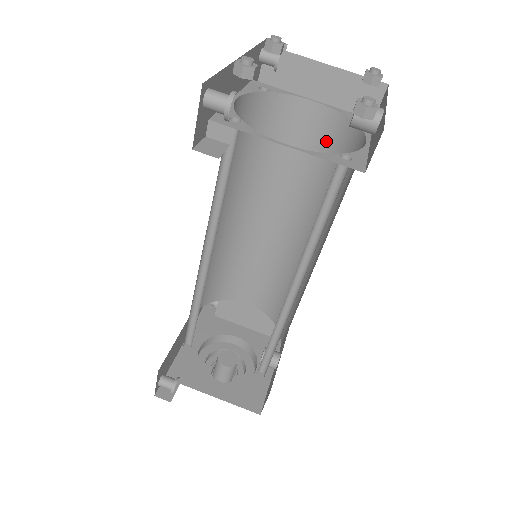
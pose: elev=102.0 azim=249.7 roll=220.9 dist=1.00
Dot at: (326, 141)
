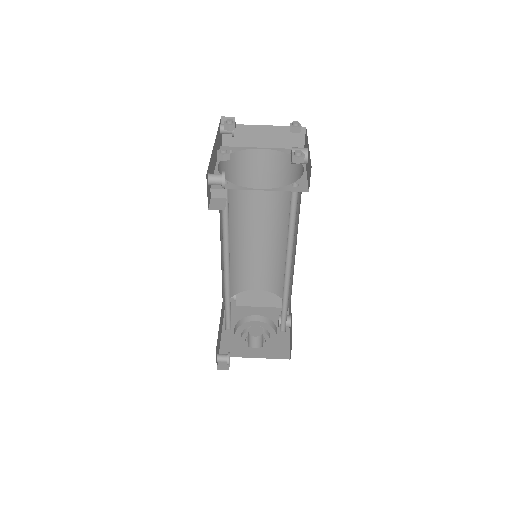
Dot at: (278, 170)
